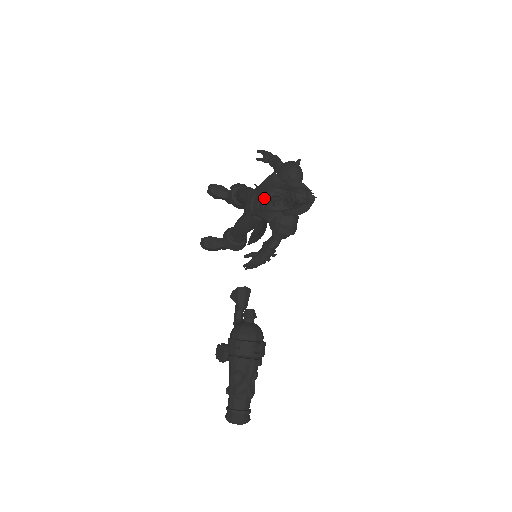
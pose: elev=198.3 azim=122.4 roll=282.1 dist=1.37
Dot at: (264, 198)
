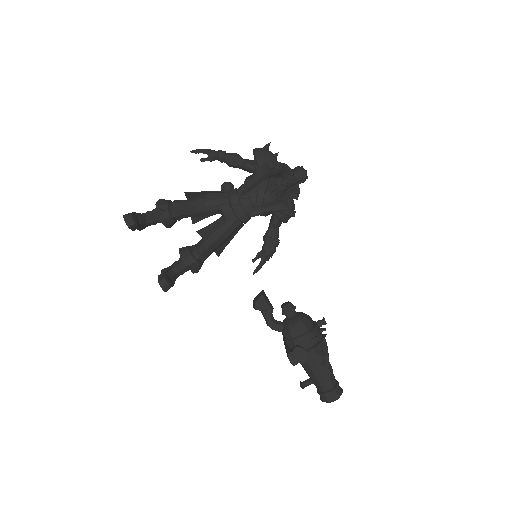
Dot at: (260, 193)
